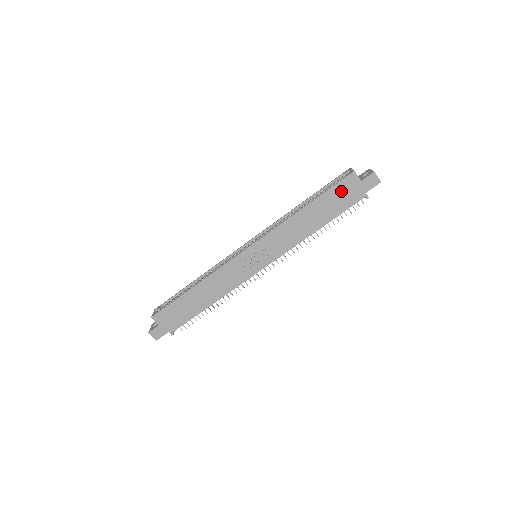
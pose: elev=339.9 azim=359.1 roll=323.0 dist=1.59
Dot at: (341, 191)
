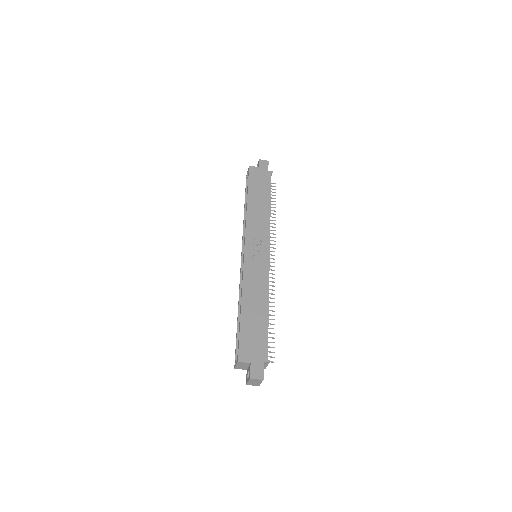
Dot at: (255, 179)
